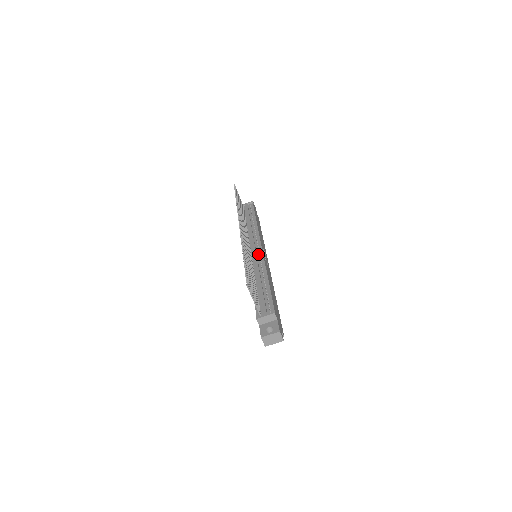
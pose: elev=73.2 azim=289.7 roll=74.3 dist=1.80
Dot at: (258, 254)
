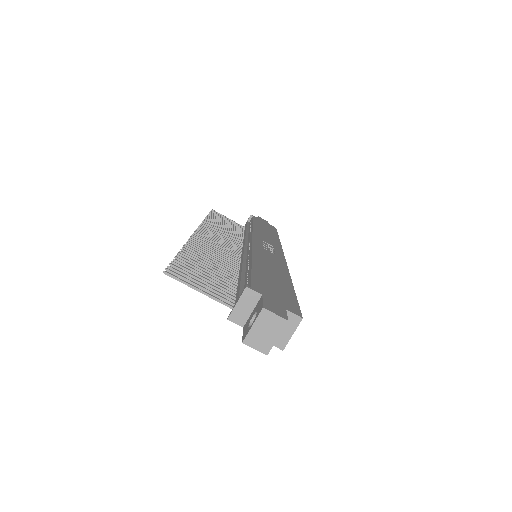
Dot at: occluded
